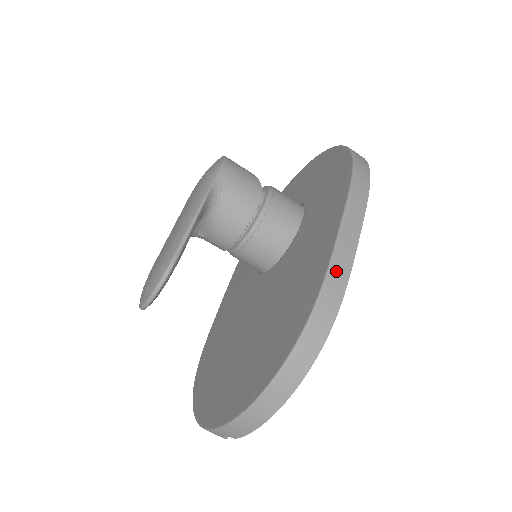
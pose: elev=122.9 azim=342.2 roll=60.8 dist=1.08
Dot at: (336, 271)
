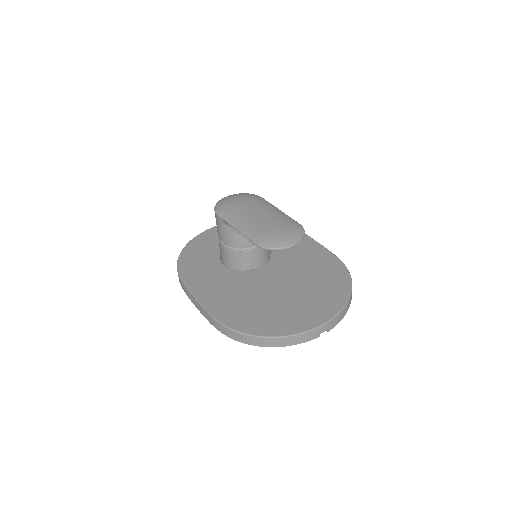
Dot at: occluded
